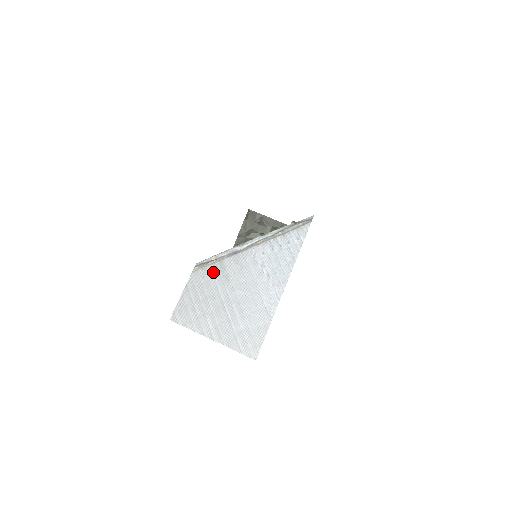
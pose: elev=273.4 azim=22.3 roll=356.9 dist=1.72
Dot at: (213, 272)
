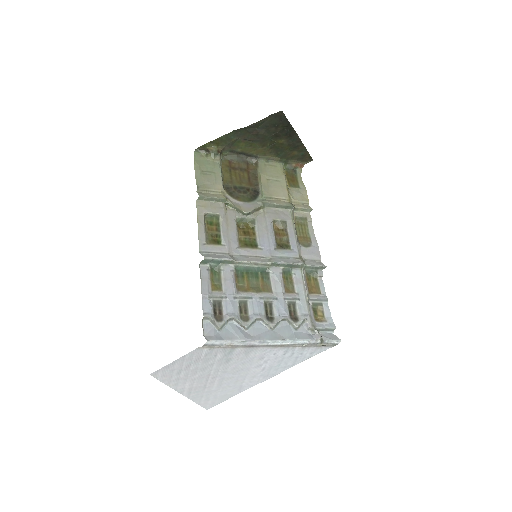
Dot at: (219, 354)
